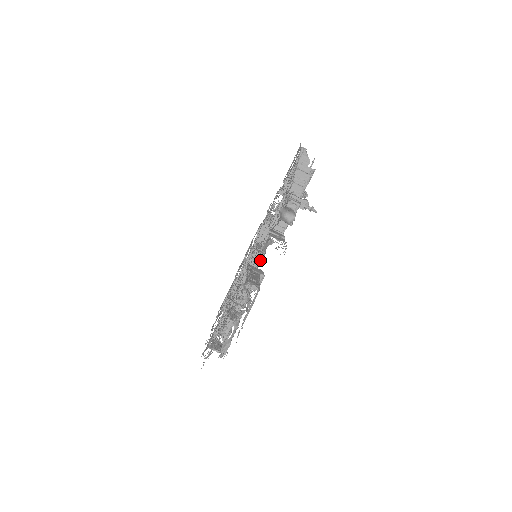
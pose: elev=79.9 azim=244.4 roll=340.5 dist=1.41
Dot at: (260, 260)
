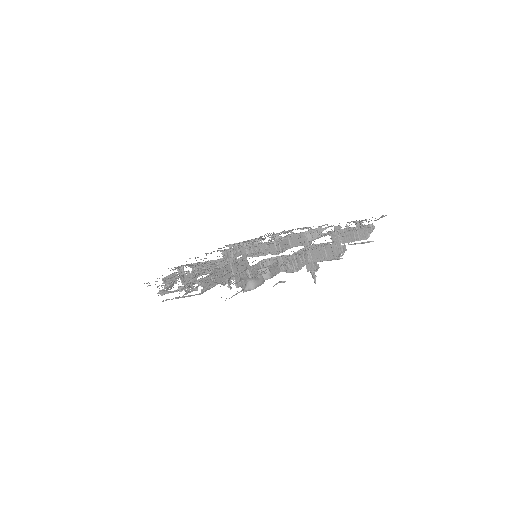
Dot at: (272, 253)
